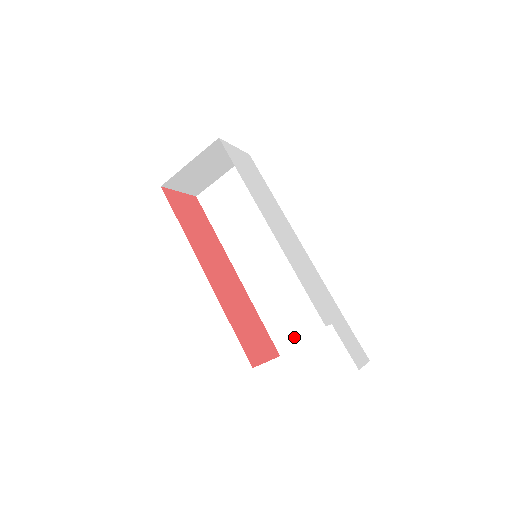
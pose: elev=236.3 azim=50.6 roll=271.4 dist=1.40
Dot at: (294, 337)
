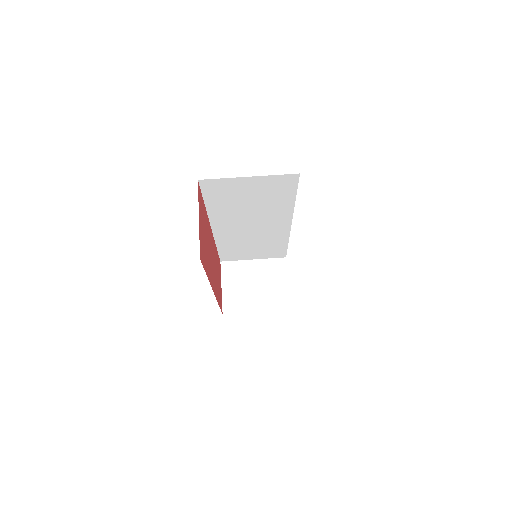
Dot at: occluded
